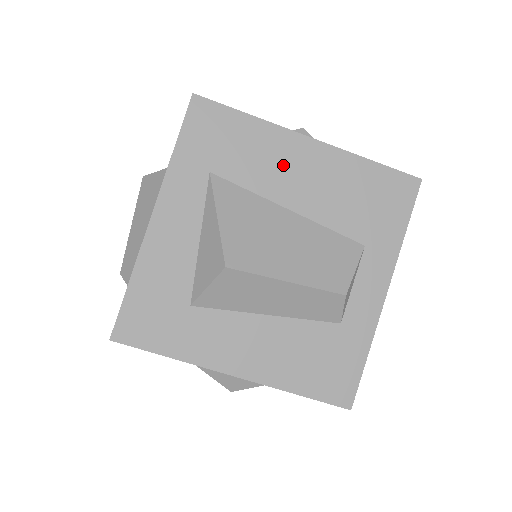
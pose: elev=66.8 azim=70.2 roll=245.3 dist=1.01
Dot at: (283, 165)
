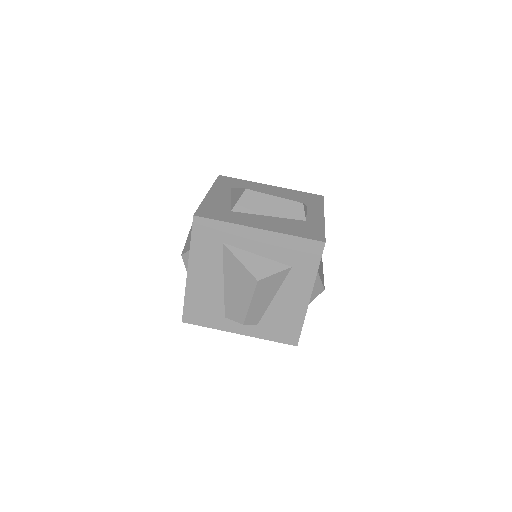
Dot at: (261, 189)
